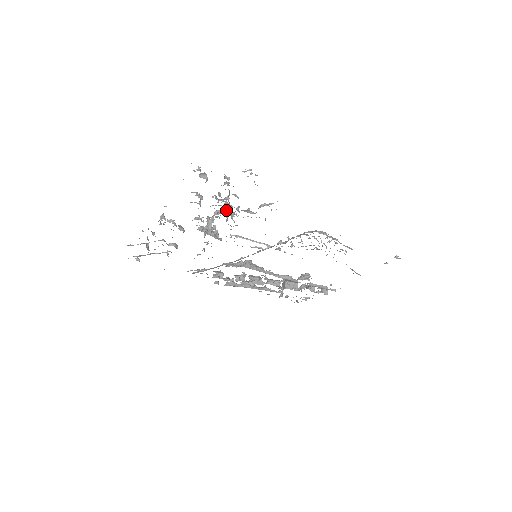
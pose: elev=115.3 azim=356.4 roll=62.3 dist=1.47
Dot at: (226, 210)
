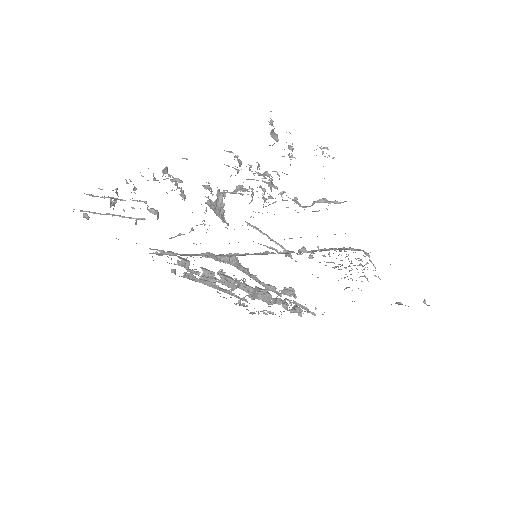
Dot at: (252, 188)
